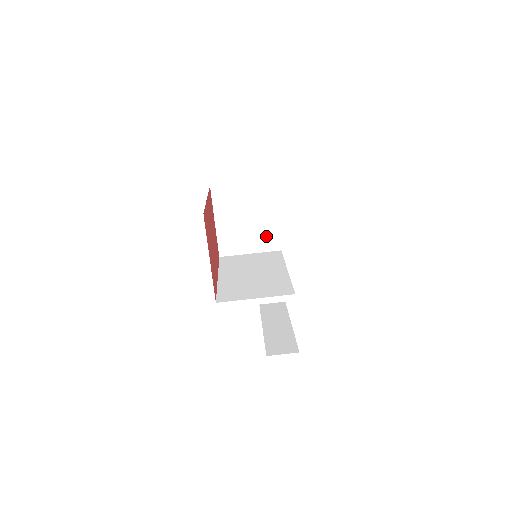
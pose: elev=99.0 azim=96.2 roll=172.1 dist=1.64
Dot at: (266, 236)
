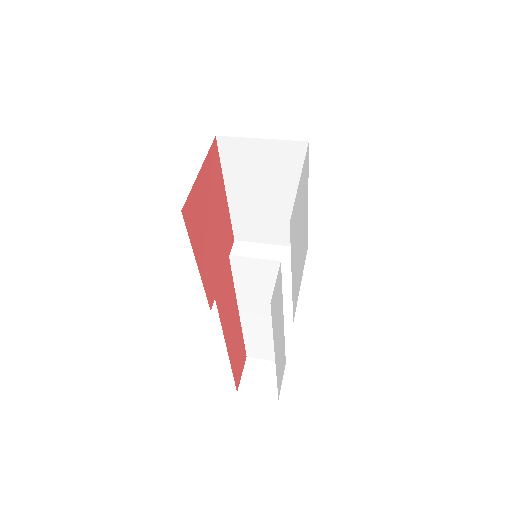
Dot at: occluded
